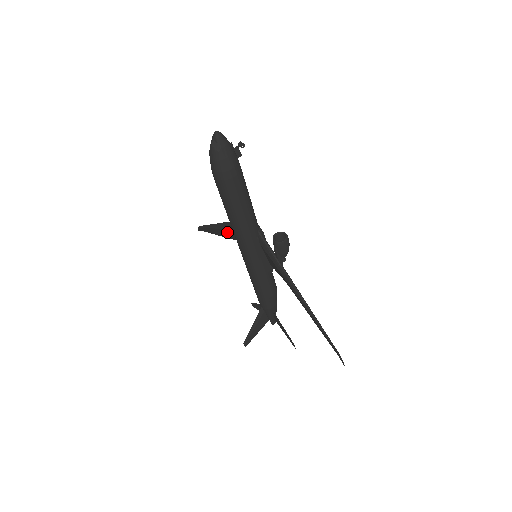
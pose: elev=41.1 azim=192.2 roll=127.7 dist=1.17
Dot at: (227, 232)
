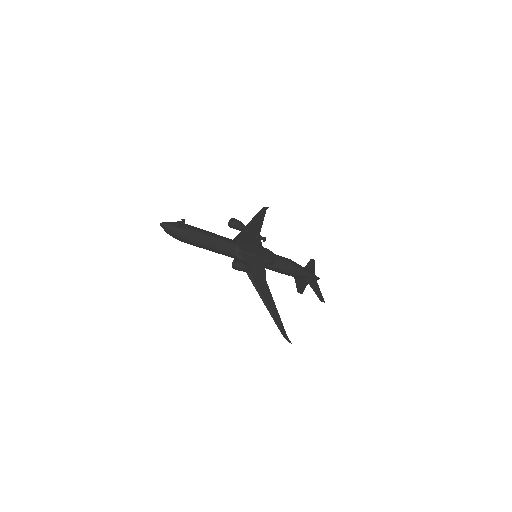
Dot at: (253, 230)
